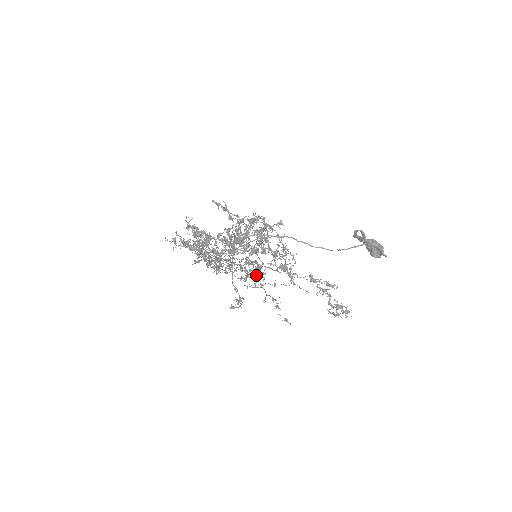
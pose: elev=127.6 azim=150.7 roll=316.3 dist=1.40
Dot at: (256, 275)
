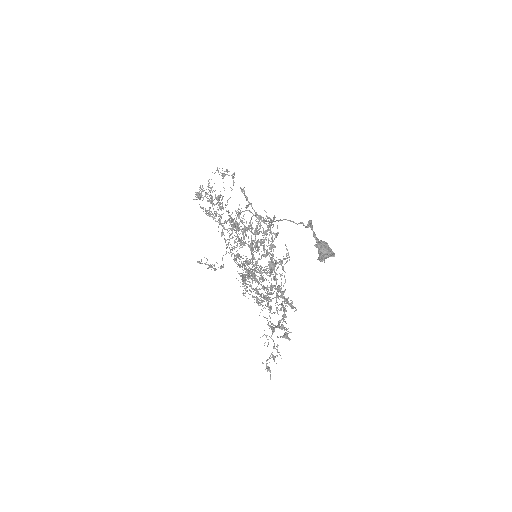
Dot at: (273, 312)
